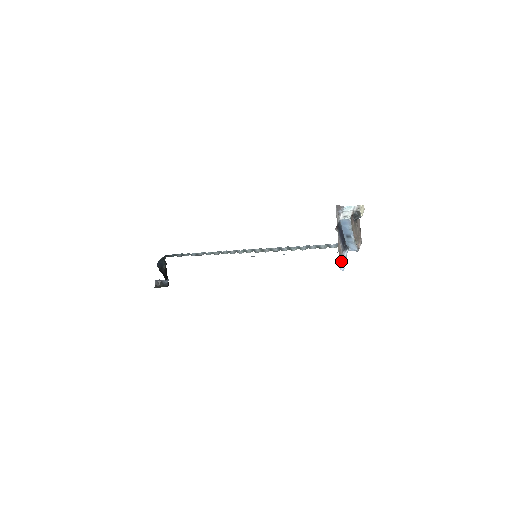
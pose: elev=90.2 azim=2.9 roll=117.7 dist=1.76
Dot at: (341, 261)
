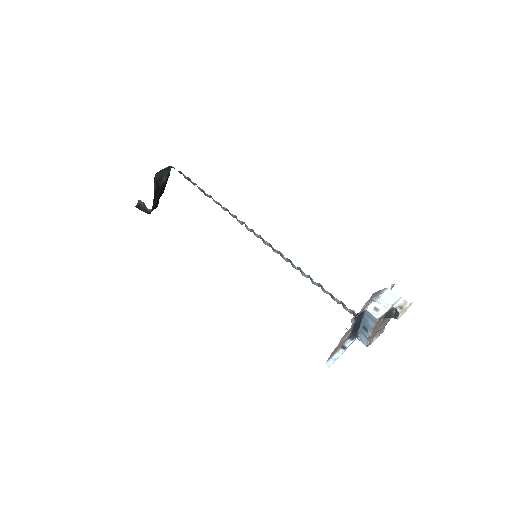
Dot at: (336, 351)
